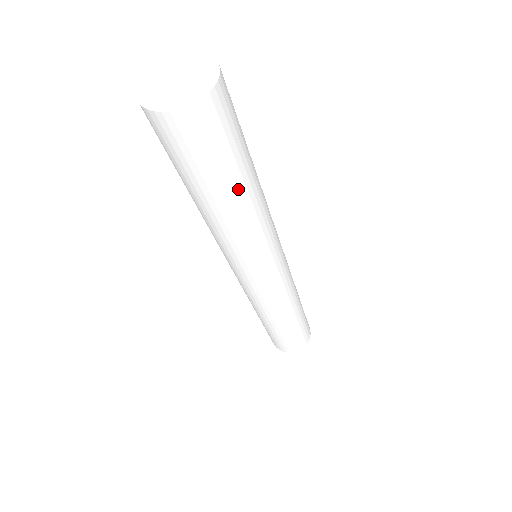
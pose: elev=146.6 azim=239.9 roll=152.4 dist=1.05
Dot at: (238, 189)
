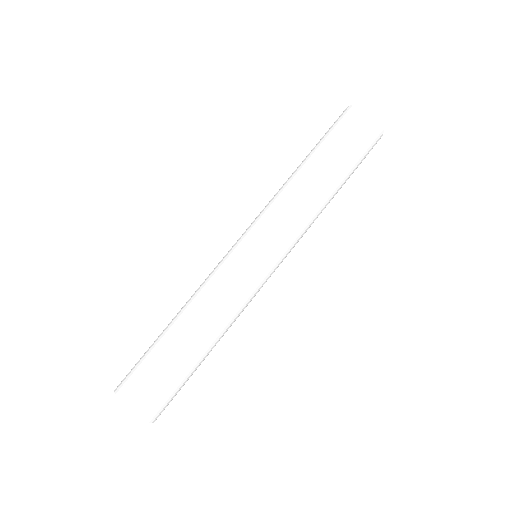
Dot at: occluded
